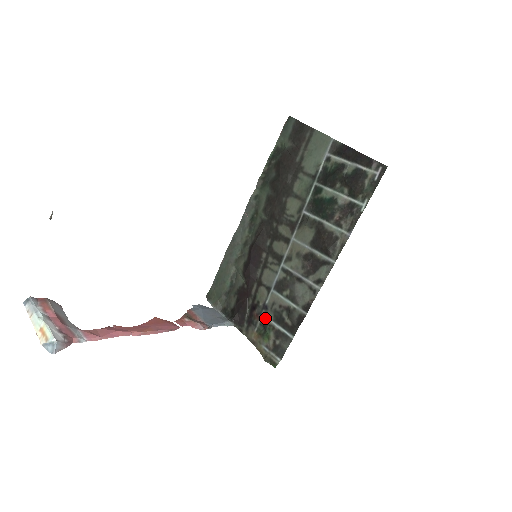
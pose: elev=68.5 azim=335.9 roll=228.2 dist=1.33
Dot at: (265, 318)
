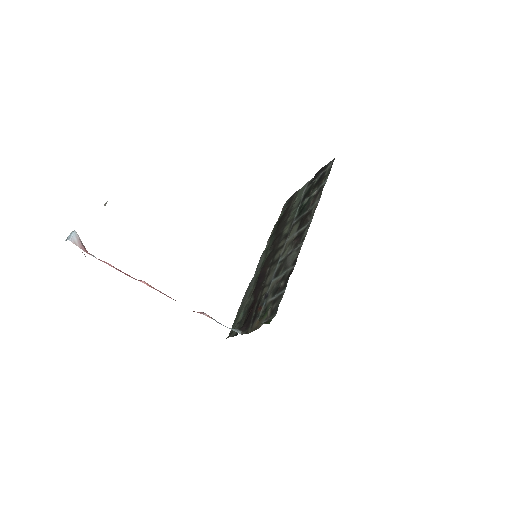
Dot at: (266, 303)
